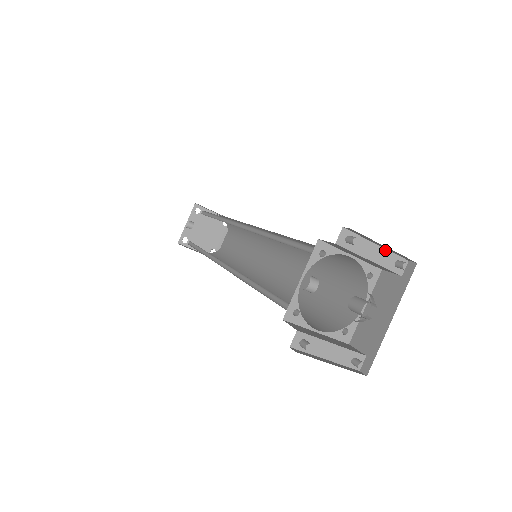
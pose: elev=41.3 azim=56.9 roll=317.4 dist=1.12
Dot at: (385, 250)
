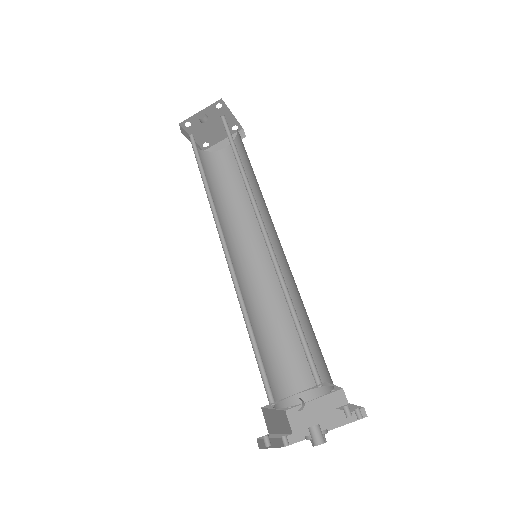
Dot at: (358, 406)
